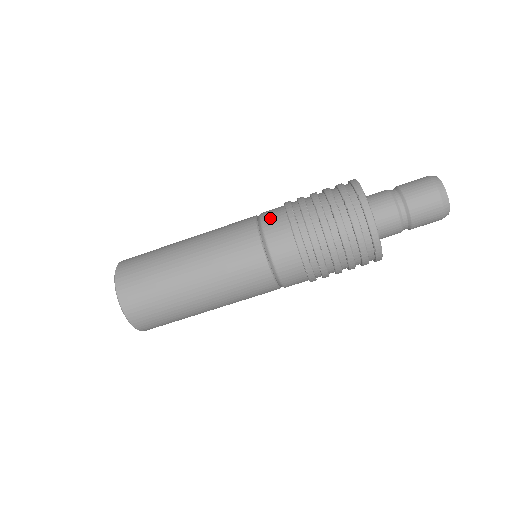
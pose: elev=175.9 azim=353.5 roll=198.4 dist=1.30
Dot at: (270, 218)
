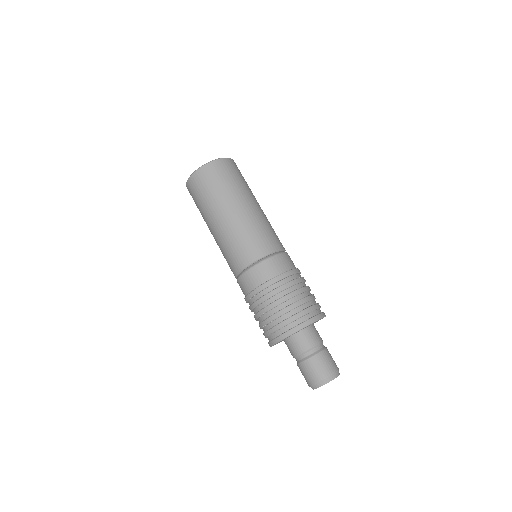
Dot at: (252, 276)
